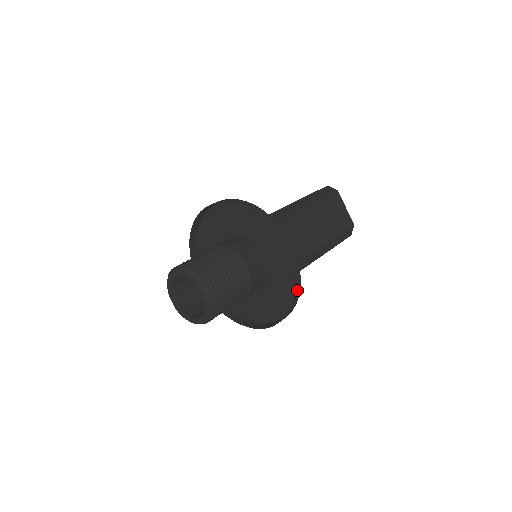
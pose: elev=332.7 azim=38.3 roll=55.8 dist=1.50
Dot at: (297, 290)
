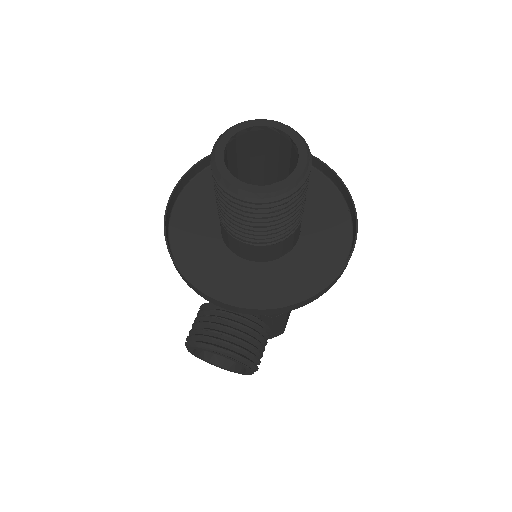
Dot at: (335, 179)
